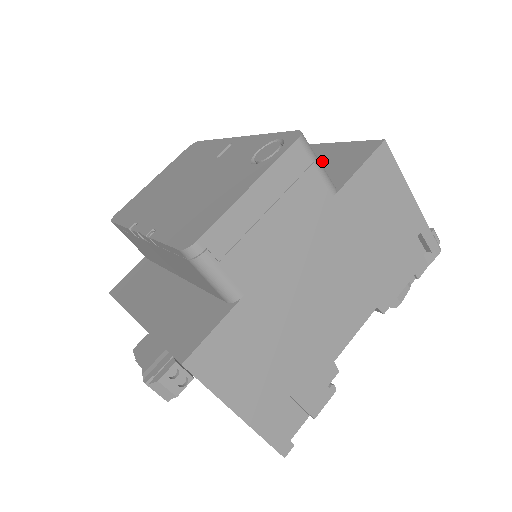
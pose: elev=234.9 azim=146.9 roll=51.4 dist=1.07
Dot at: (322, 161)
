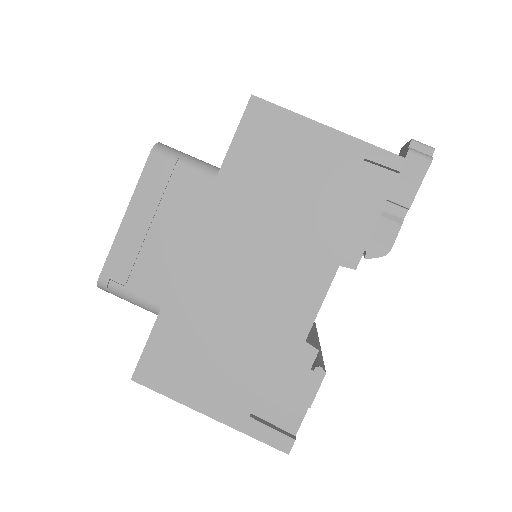
Dot at: occluded
